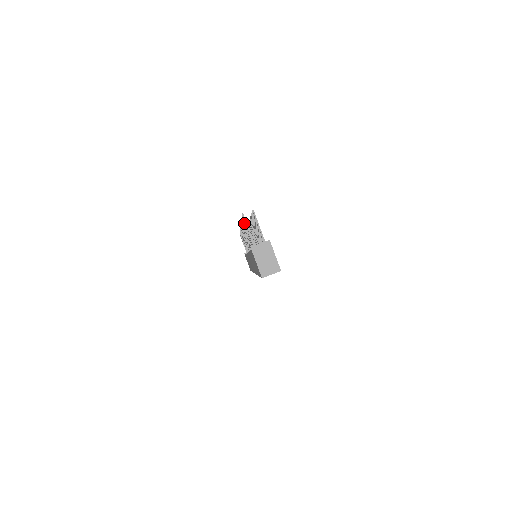
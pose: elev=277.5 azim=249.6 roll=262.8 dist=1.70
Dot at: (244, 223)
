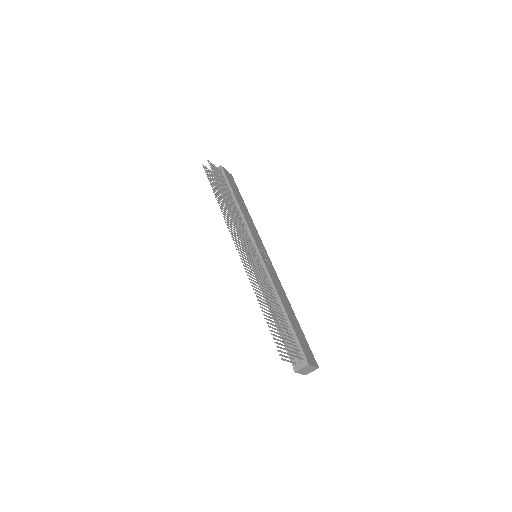
Dot at: occluded
